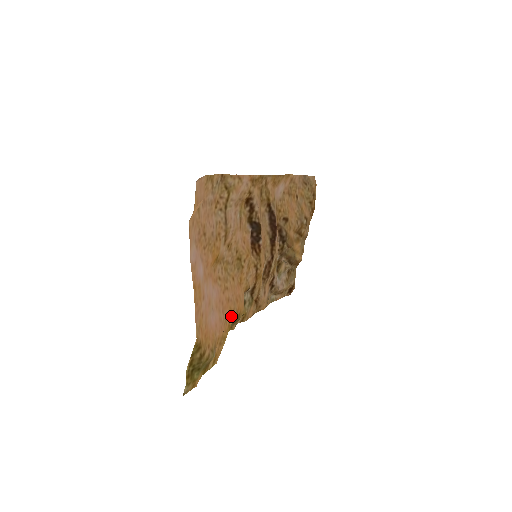
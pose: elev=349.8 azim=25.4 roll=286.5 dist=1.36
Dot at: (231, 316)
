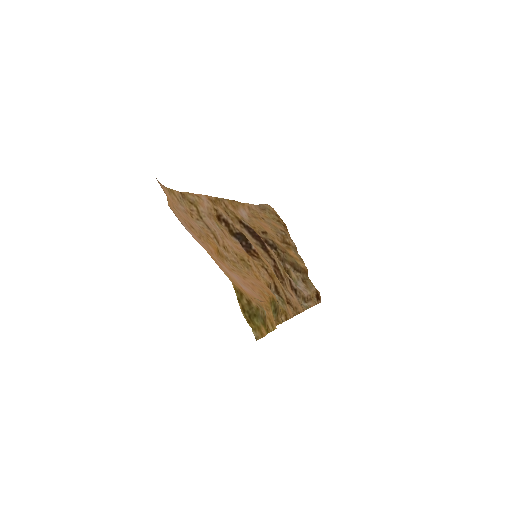
Dot at: (264, 295)
